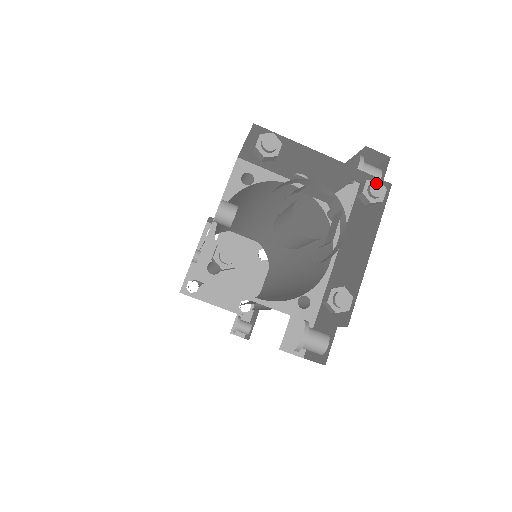
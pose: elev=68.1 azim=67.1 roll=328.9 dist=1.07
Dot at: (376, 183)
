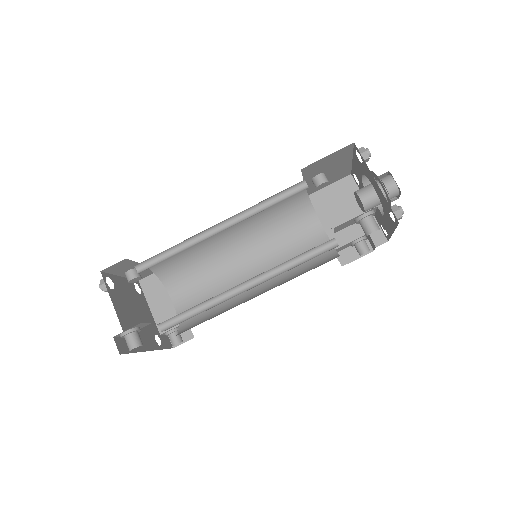
Dot at: occluded
